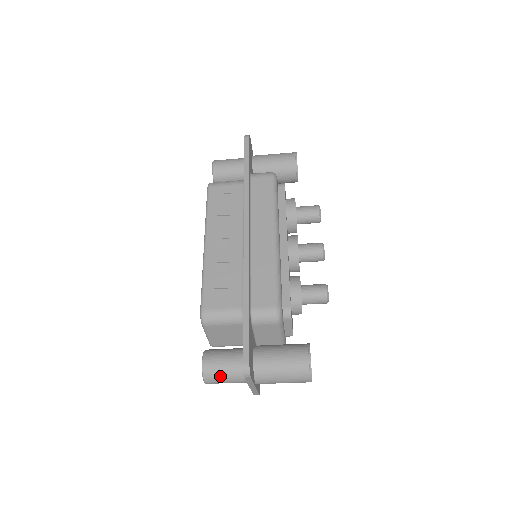
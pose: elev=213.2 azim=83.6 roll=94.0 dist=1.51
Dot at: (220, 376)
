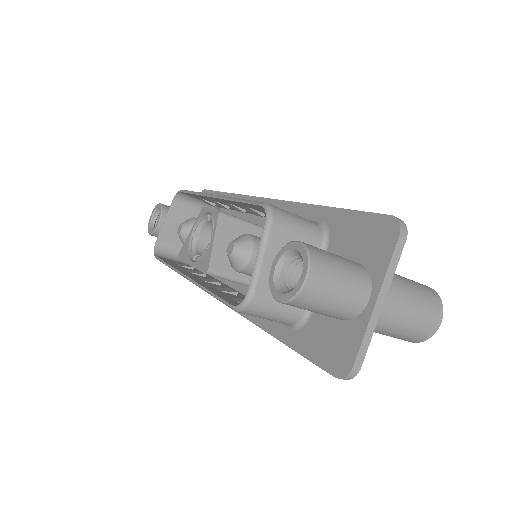
Dot at: (334, 265)
